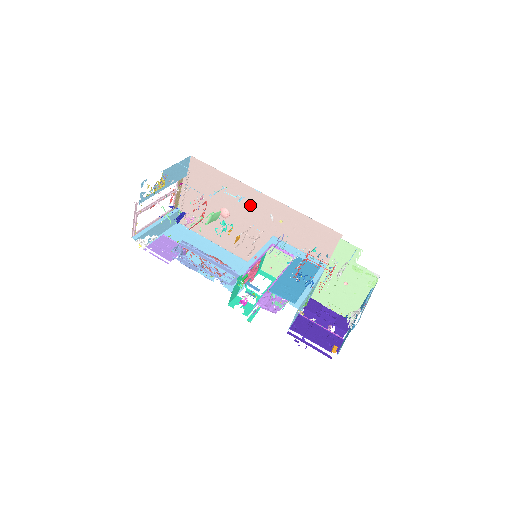
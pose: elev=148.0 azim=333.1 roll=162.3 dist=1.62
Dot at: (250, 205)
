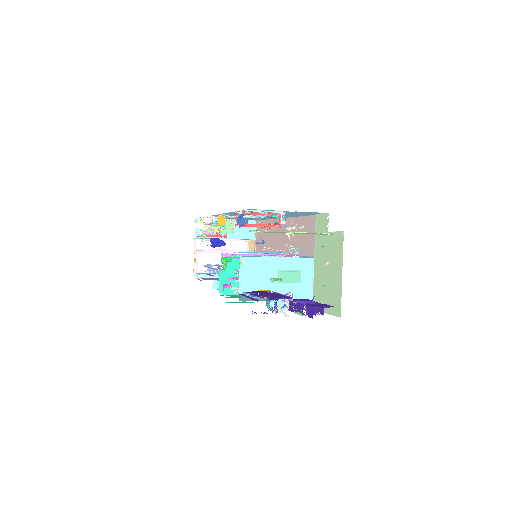
Dot at: (280, 236)
